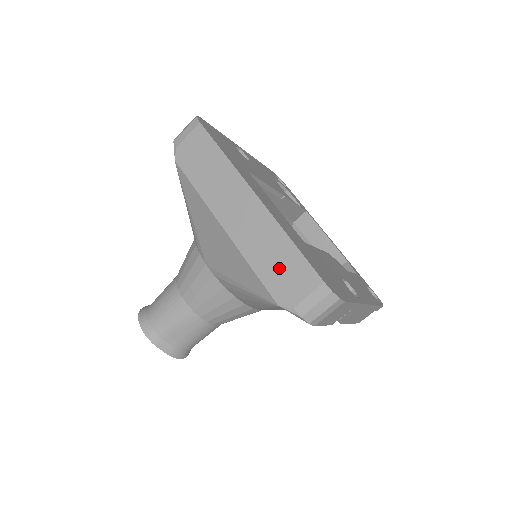
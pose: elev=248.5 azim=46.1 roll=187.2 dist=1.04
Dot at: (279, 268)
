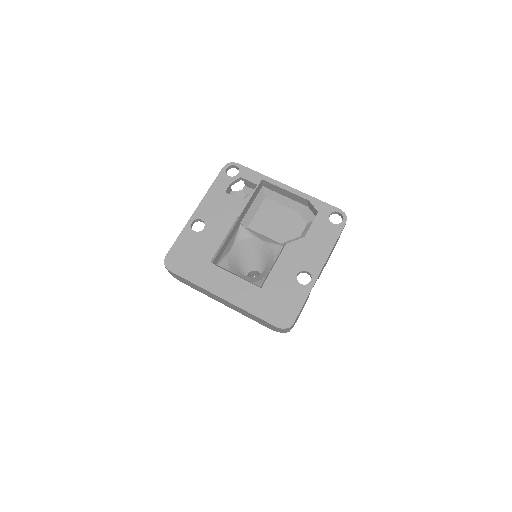
Dot at: (258, 321)
